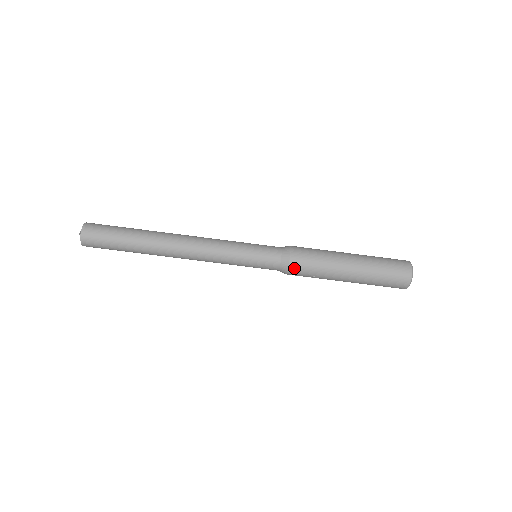
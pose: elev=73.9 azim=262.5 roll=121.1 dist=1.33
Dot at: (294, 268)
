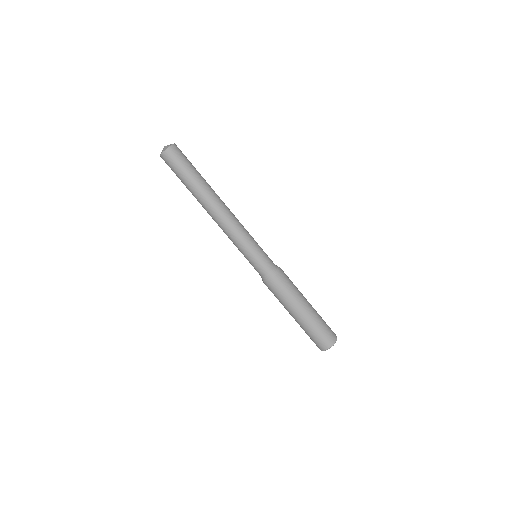
Dot at: (276, 280)
